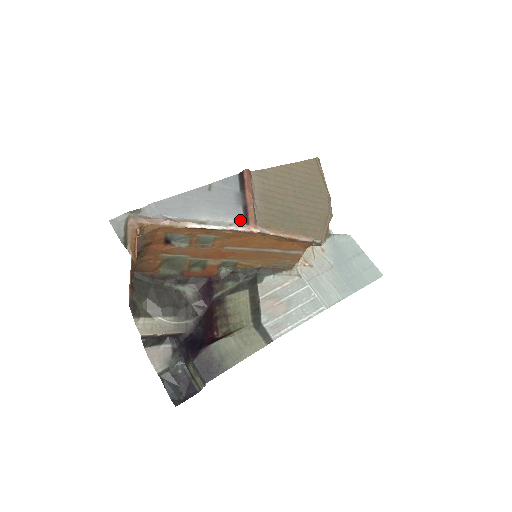
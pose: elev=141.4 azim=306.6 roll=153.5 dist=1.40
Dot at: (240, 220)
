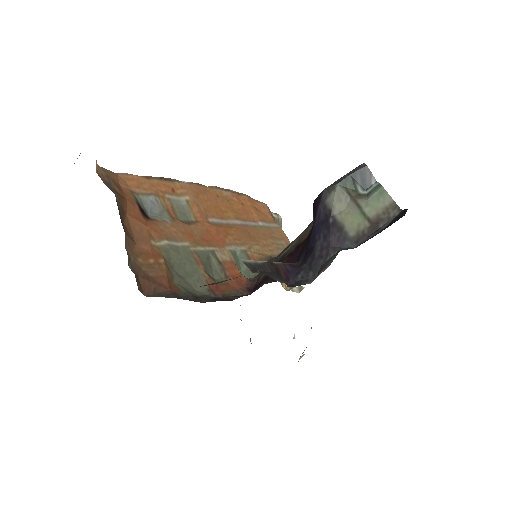
Dot at: occluded
